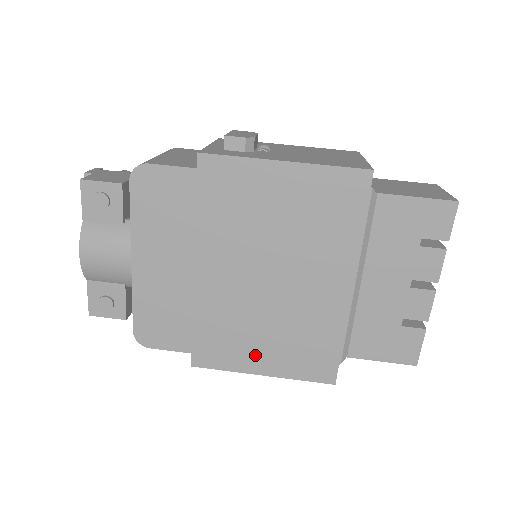
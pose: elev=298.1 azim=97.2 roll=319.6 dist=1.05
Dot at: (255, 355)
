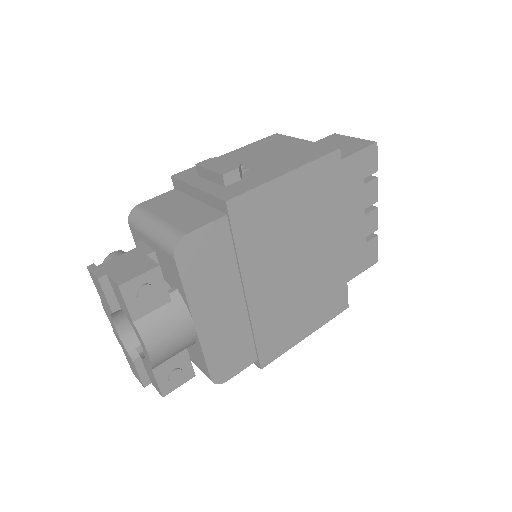
Dot at: (300, 326)
